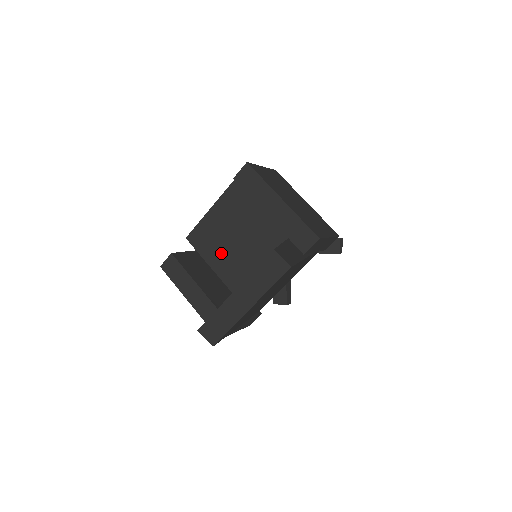
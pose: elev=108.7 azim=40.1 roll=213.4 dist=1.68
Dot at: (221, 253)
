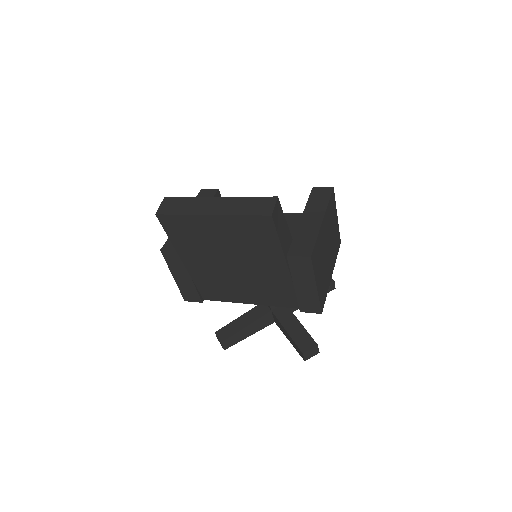
Dot at: occluded
